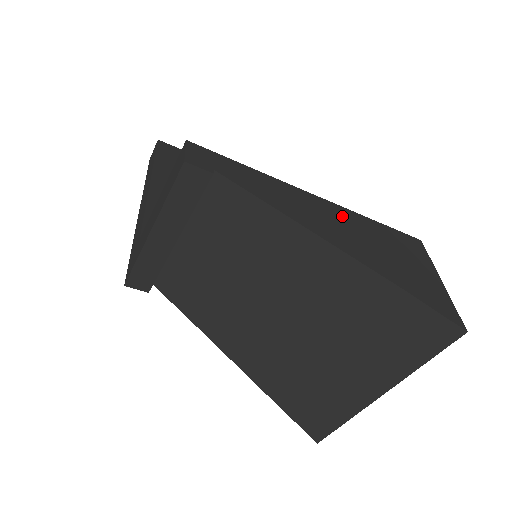
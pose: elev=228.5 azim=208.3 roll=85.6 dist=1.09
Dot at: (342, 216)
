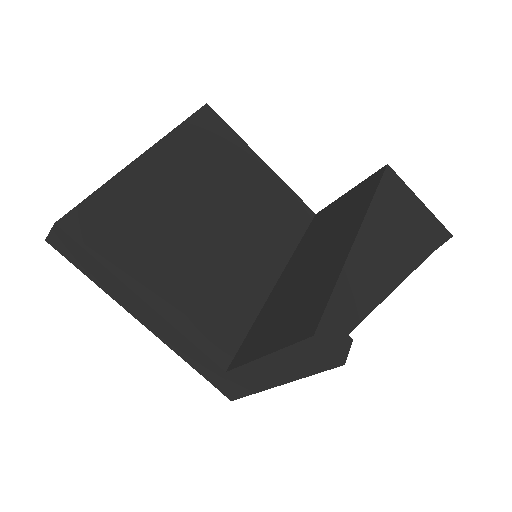
Dot at: (377, 229)
